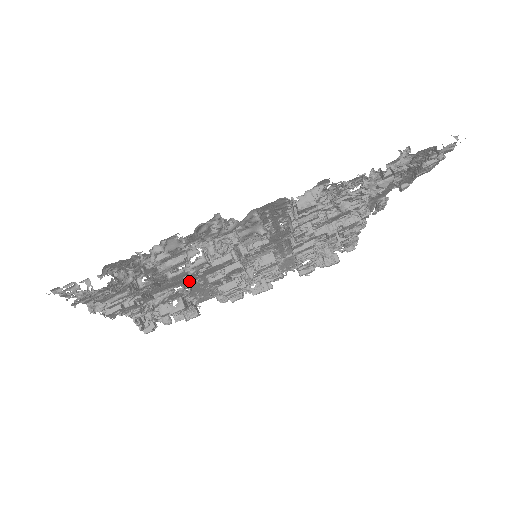
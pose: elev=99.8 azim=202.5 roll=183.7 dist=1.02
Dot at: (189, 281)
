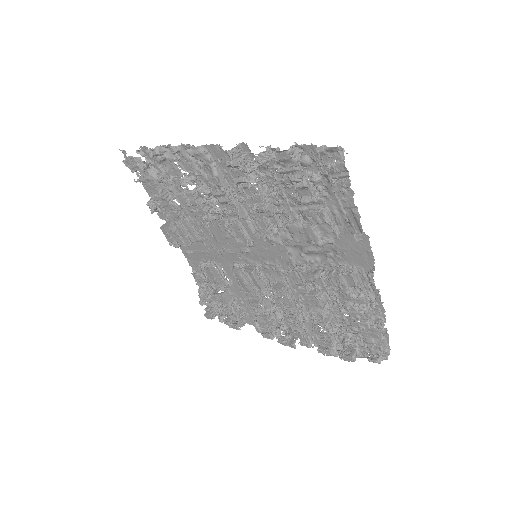
Dot at: (227, 267)
